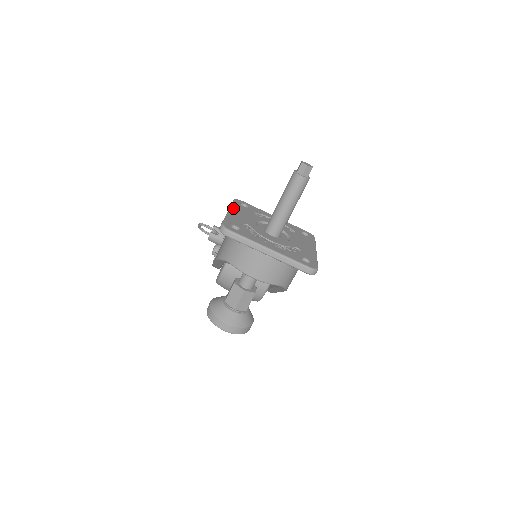
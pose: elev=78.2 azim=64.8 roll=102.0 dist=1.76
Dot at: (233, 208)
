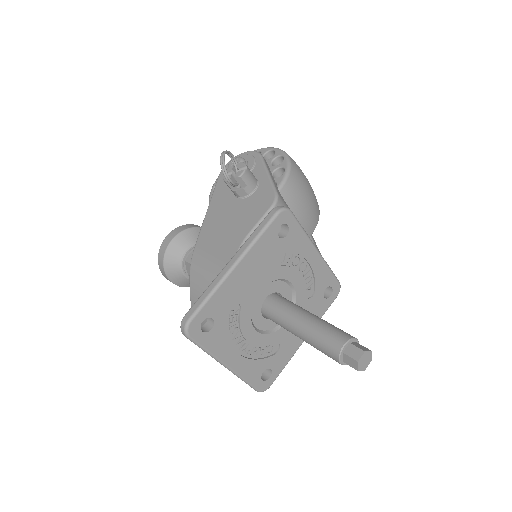
Dot at: (250, 253)
